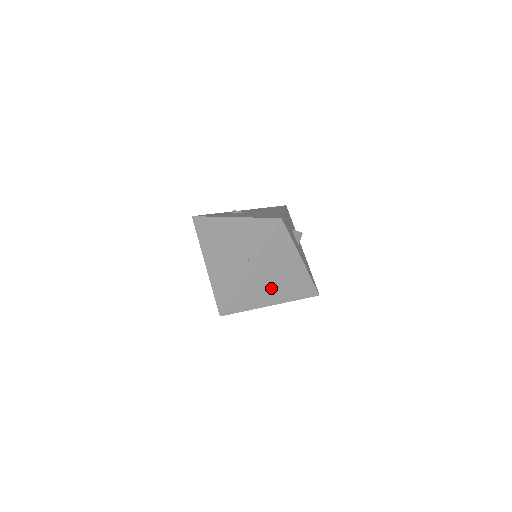
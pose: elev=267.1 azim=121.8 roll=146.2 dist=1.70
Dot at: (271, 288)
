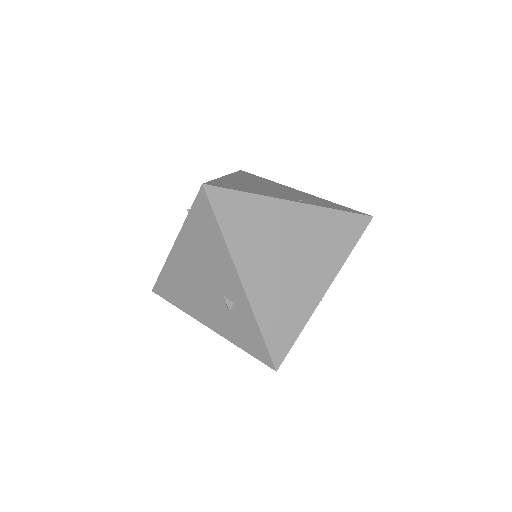
Dot at: (272, 260)
